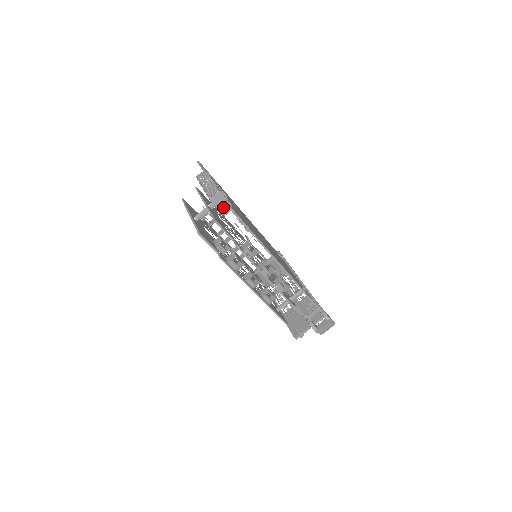
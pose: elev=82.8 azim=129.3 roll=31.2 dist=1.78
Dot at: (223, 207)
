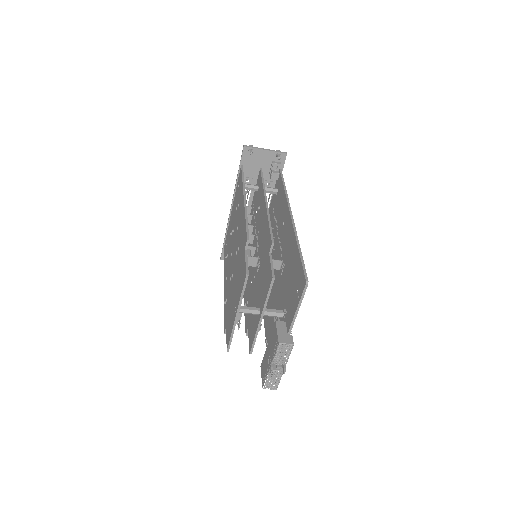
Dot at: occluded
